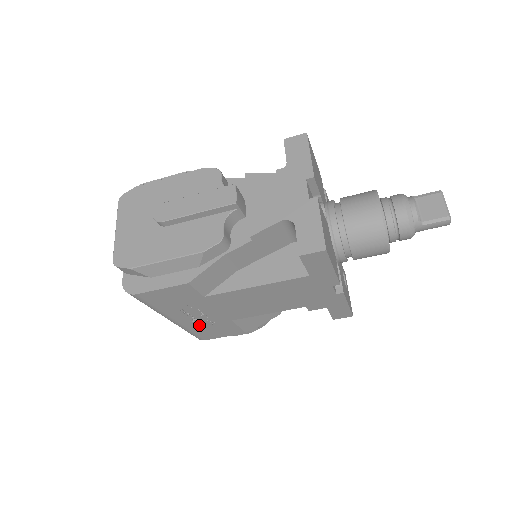
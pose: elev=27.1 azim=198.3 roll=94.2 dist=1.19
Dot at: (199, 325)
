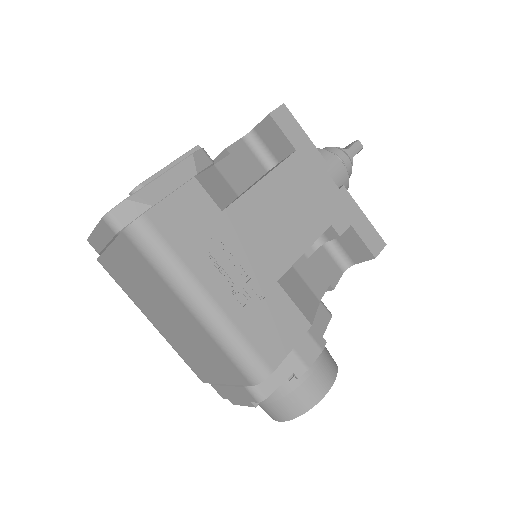
Dot at: (246, 308)
